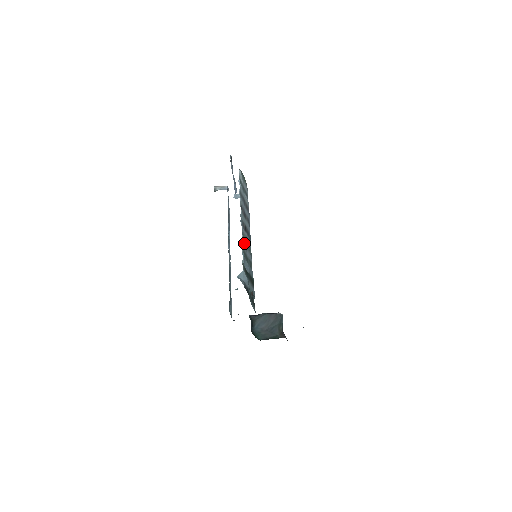
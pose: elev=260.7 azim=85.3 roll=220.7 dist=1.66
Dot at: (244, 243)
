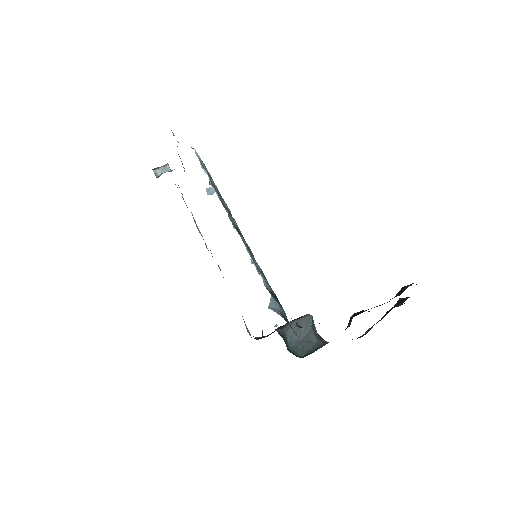
Dot at: occluded
